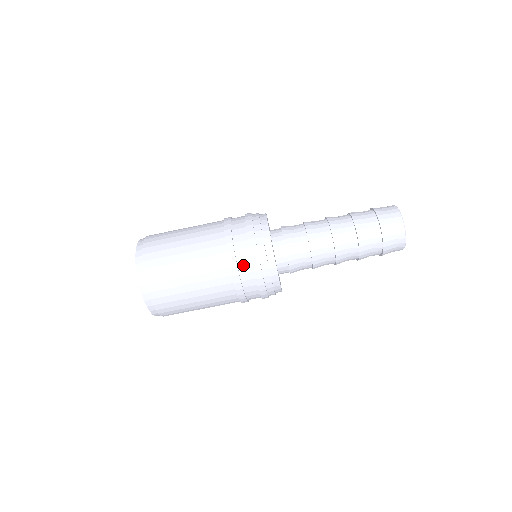
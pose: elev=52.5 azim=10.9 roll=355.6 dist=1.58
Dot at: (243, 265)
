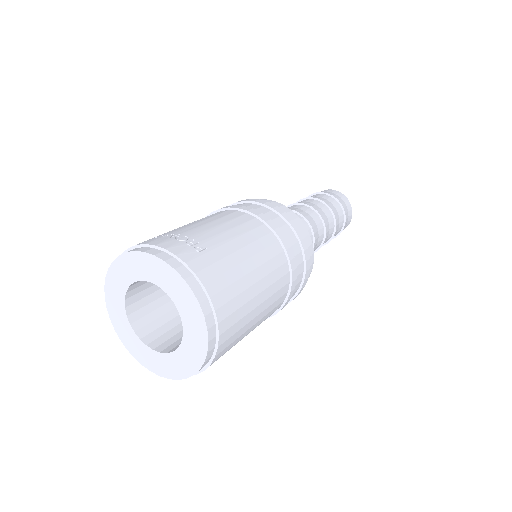
Dot at: occluded
